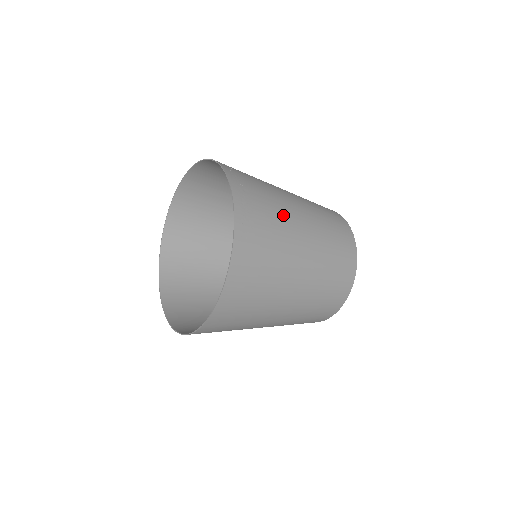
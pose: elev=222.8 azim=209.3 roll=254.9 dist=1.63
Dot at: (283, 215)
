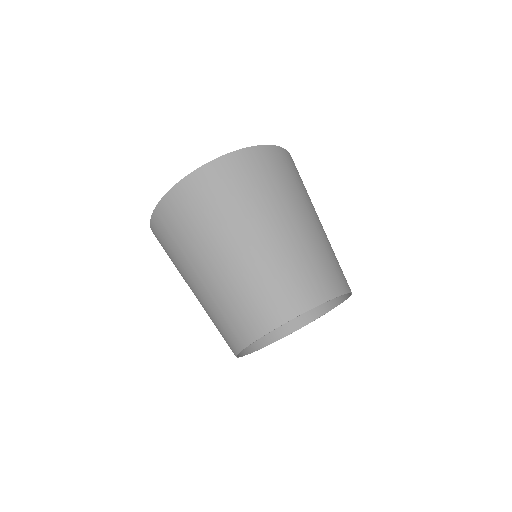
Dot at: occluded
